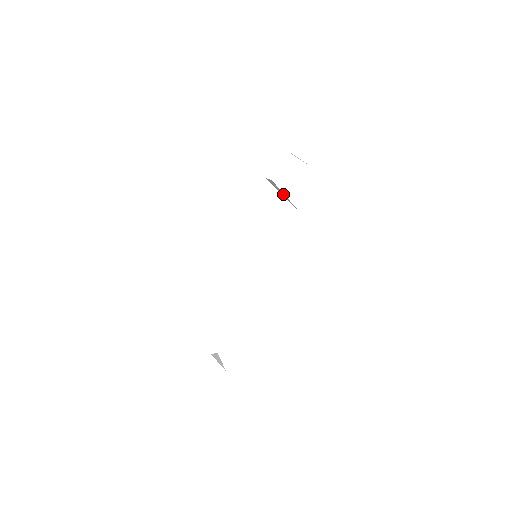
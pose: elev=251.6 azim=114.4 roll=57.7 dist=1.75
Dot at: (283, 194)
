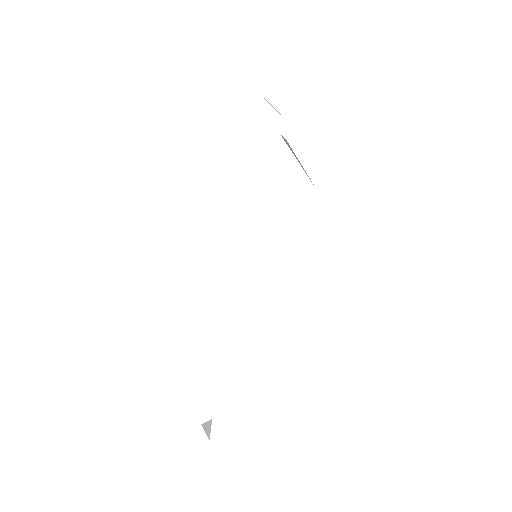
Dot at: occluded
